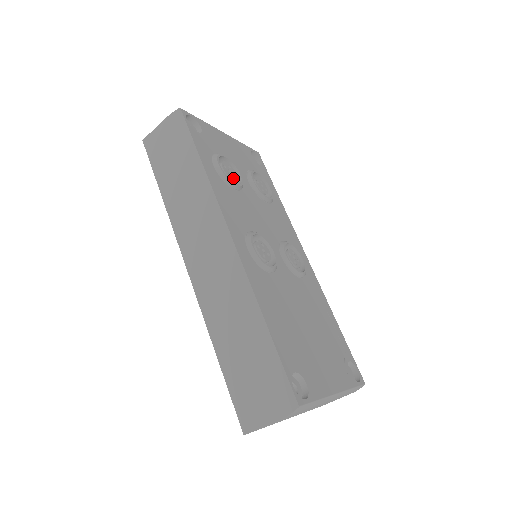
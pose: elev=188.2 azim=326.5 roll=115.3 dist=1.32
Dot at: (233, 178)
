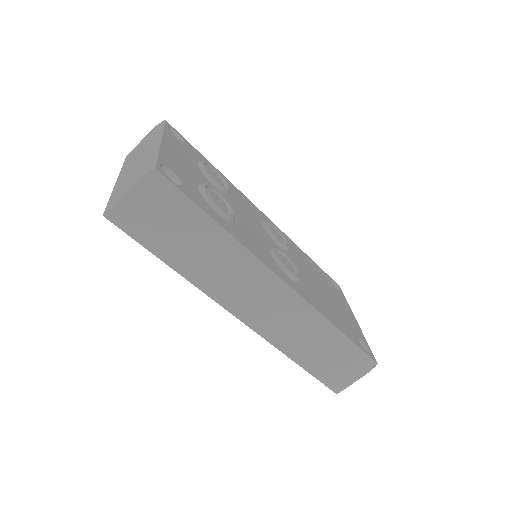
Dot at: (226, 207)
